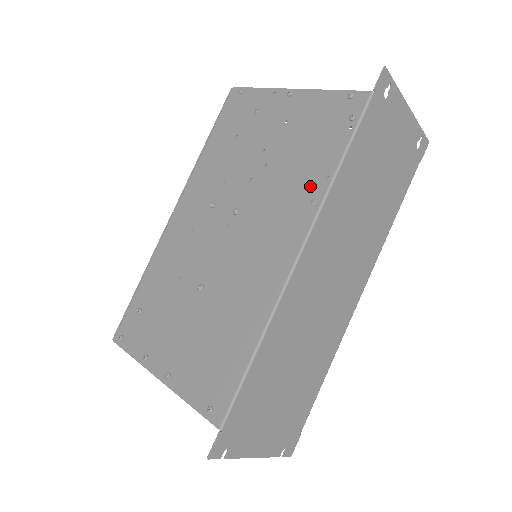
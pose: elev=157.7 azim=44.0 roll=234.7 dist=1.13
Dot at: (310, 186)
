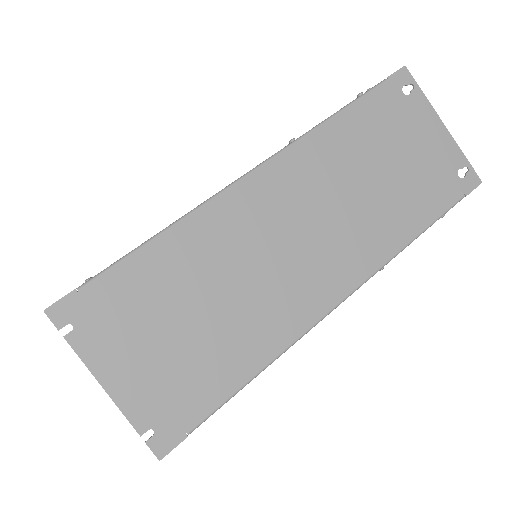
Dot at: occluded
